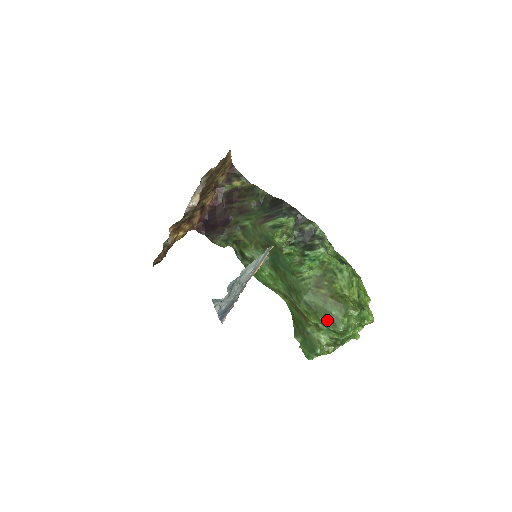
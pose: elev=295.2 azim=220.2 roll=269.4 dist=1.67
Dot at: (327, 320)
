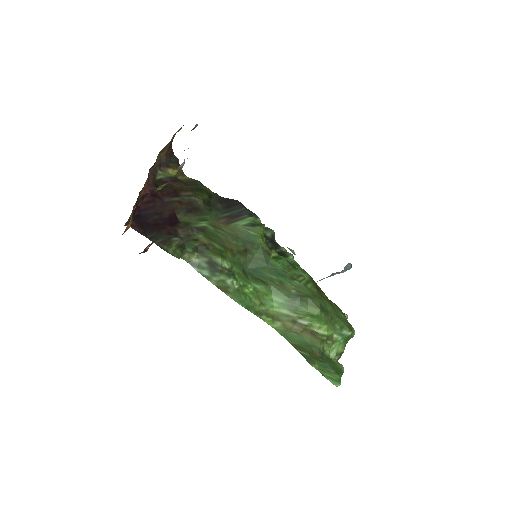
Dot at: (342, 325)
